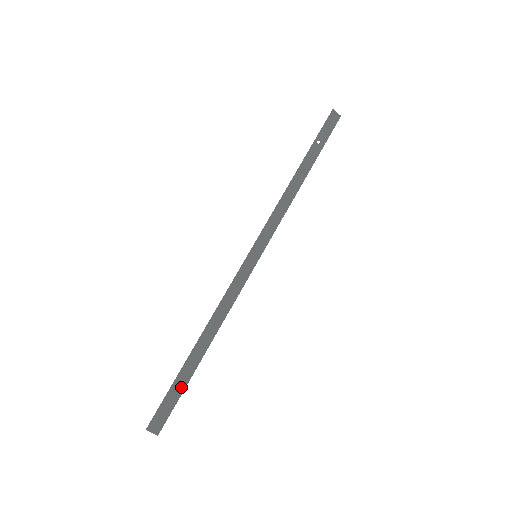
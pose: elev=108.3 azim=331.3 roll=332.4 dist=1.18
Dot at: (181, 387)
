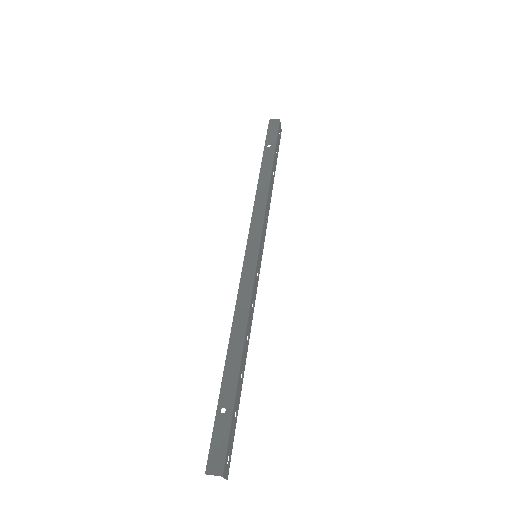
Dot at: (227, 410)
